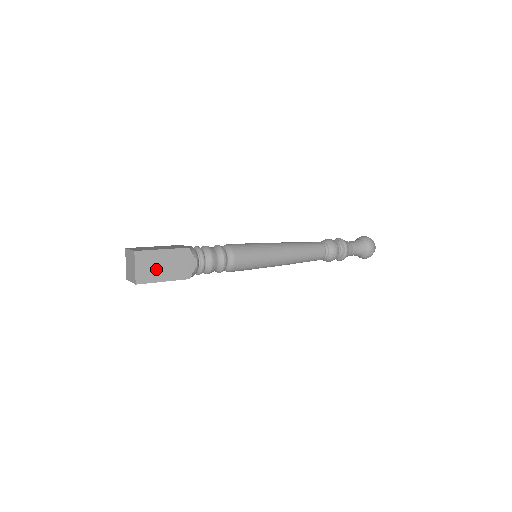
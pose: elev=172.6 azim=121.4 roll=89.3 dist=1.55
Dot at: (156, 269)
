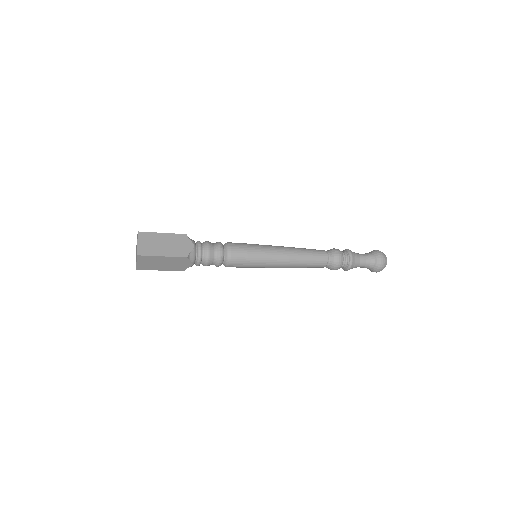
Dot at: (156, 246)
